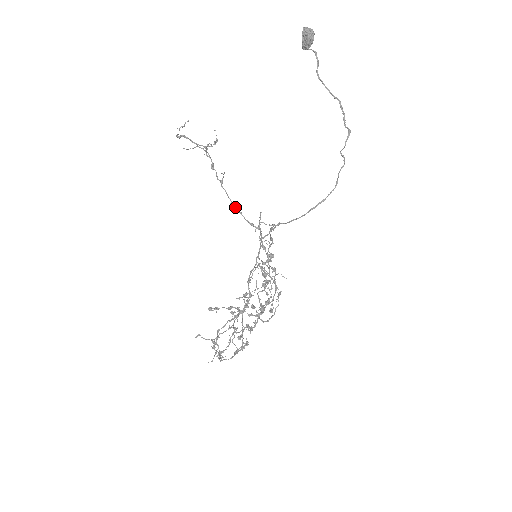
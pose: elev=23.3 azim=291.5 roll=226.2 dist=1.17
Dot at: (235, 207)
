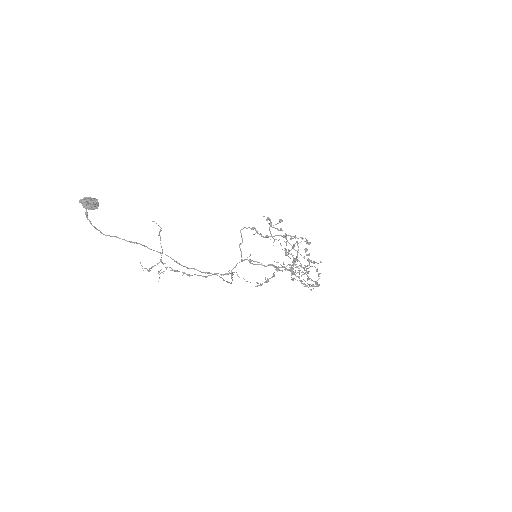
Dot at: occluded
